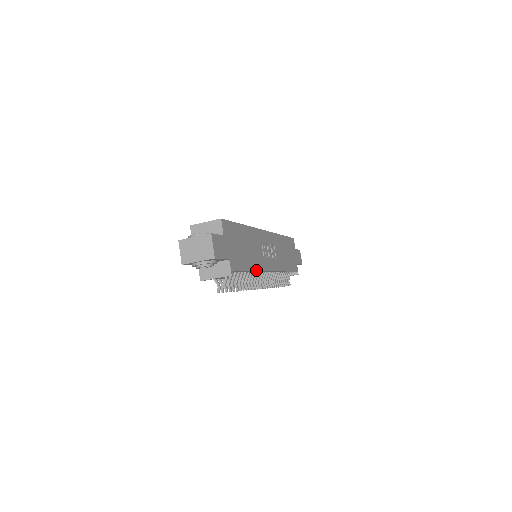
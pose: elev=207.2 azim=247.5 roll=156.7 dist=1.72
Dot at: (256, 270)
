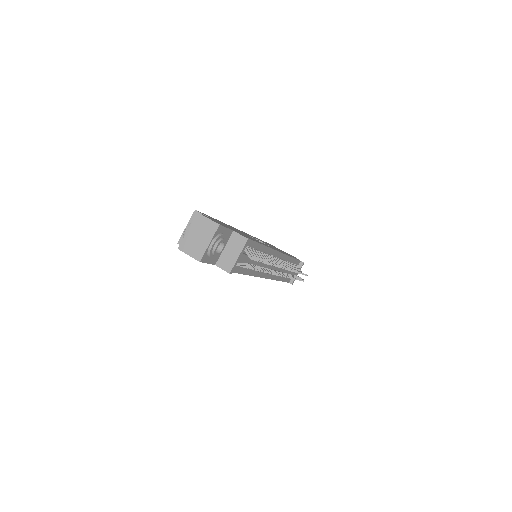
Dot at: (265, 246)
